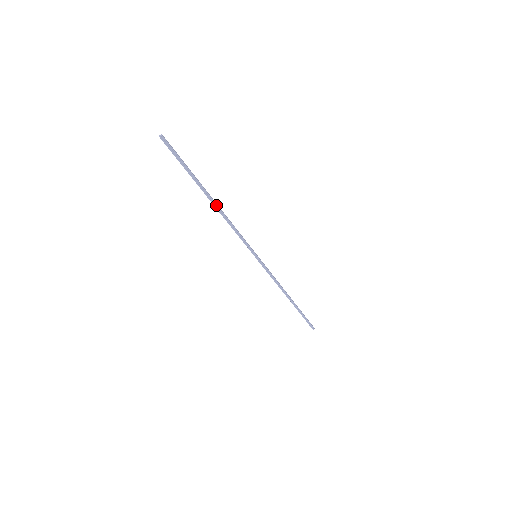
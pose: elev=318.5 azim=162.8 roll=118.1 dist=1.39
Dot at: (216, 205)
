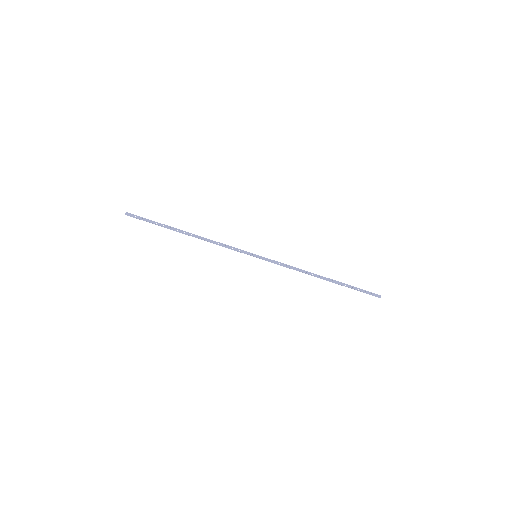
Dot at: (192, 236)
